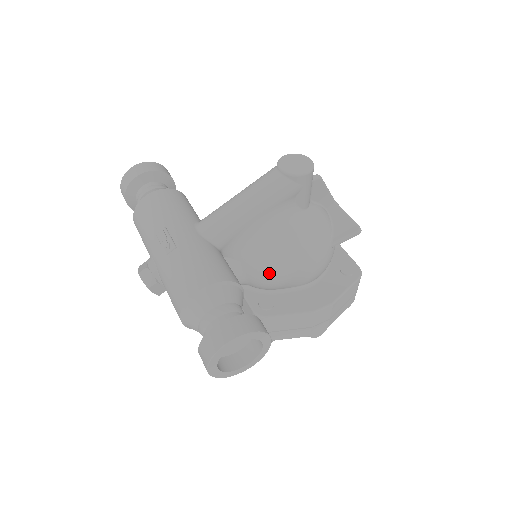
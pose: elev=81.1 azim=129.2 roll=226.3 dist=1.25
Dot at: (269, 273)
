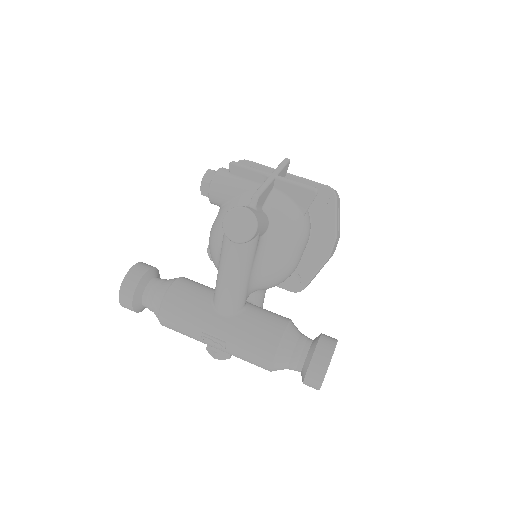
Dot at: (285, 279)
